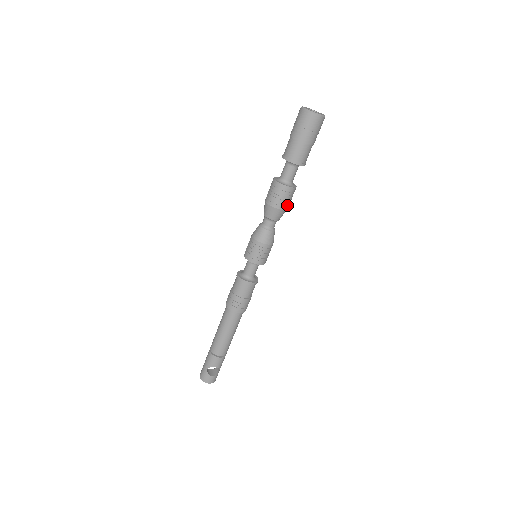
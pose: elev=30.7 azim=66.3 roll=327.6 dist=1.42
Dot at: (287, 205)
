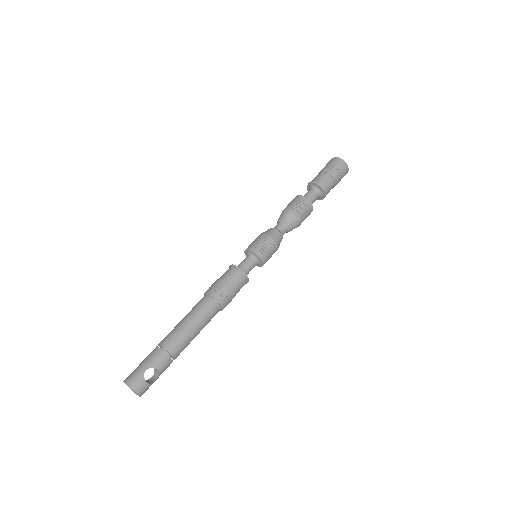
Dot at: (303, 220)
